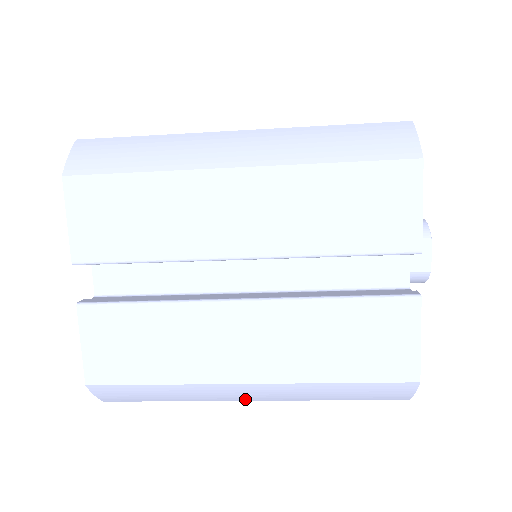
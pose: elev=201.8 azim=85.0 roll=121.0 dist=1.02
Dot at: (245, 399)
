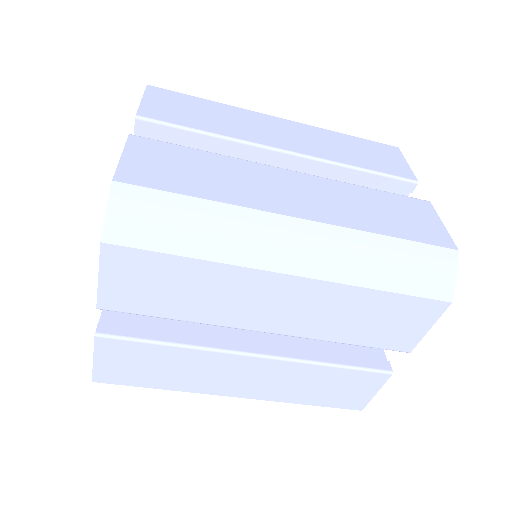
Dot at: occluded
